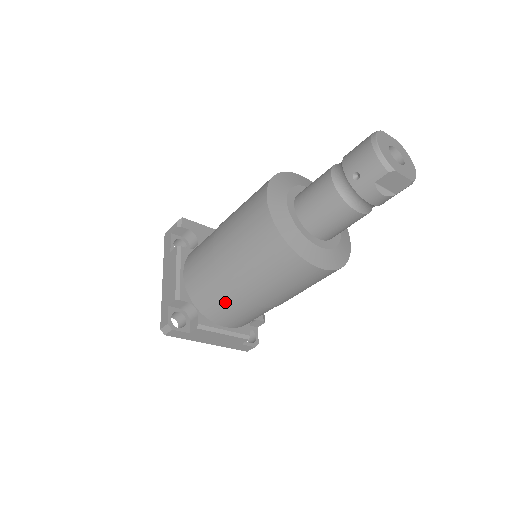
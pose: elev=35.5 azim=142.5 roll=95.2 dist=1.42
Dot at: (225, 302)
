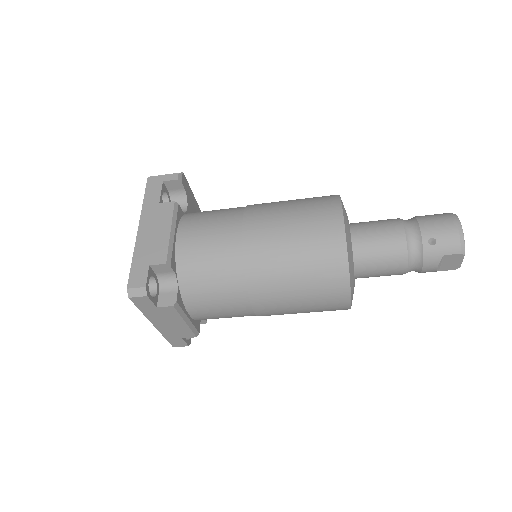
Dot at: (223, 291)
